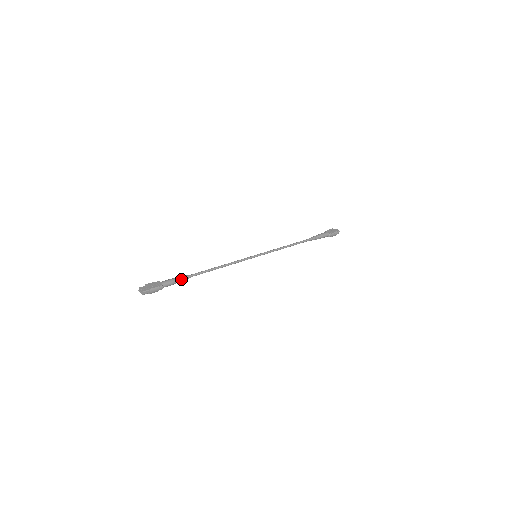
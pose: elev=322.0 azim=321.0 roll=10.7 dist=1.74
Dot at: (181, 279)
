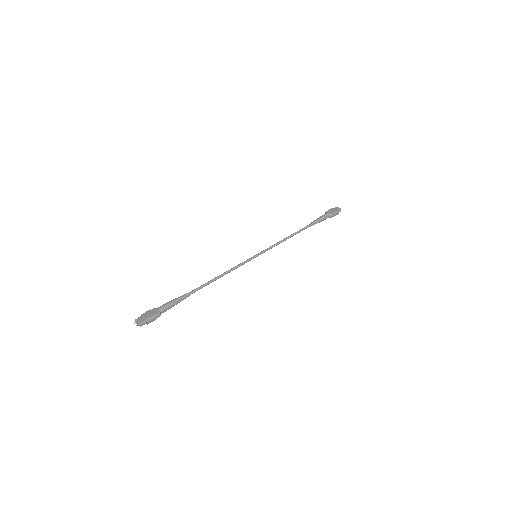
Dot at: (179, 300)
